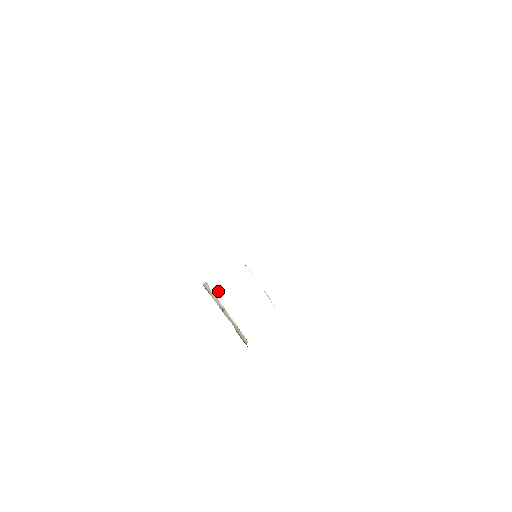
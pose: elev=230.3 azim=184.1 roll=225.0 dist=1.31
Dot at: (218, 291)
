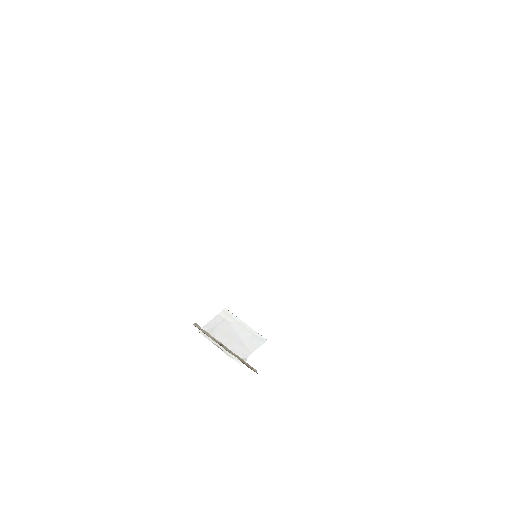
Dot at: occluded
